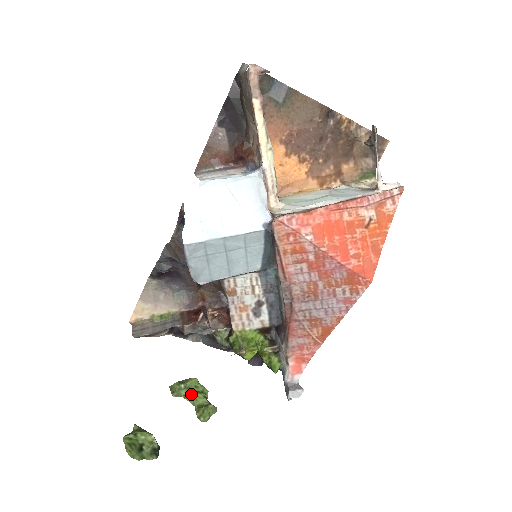
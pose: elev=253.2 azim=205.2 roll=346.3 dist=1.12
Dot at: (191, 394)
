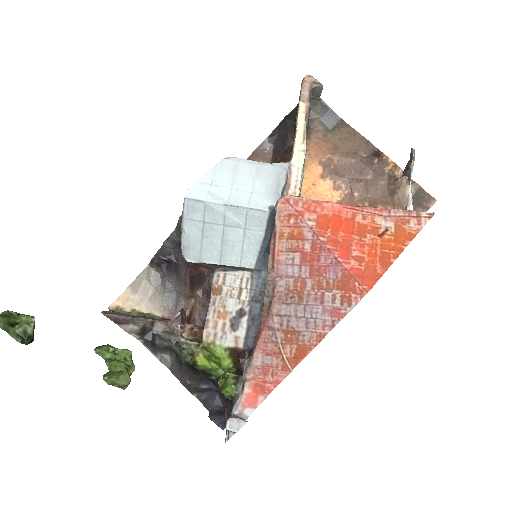
Dot at: (115, 360)
